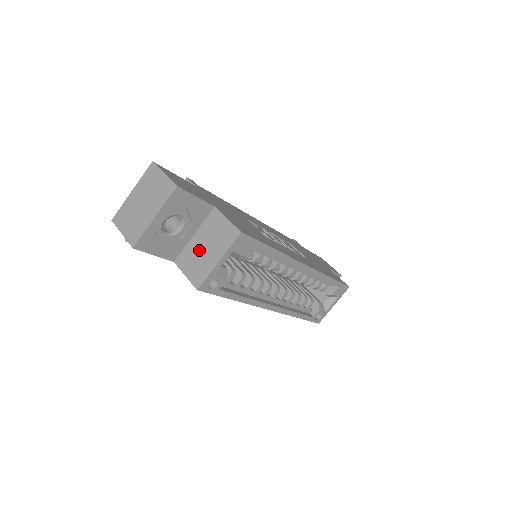
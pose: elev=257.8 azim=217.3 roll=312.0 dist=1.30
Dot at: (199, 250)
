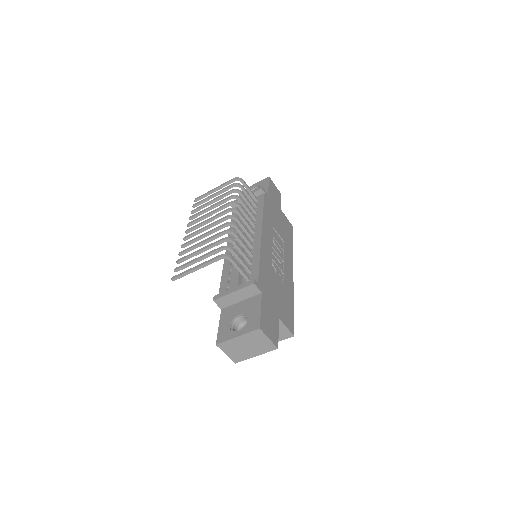
Dot at: occluded
